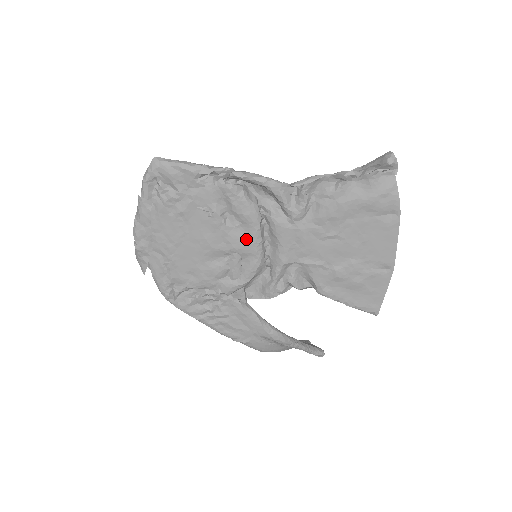
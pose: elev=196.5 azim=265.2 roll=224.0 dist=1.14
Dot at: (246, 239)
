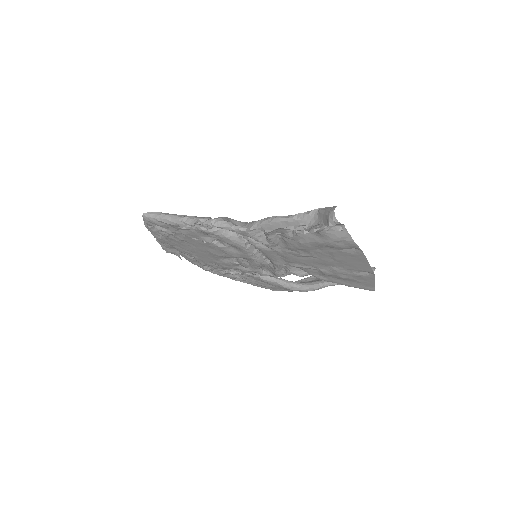
Dot at: (240, 253)
